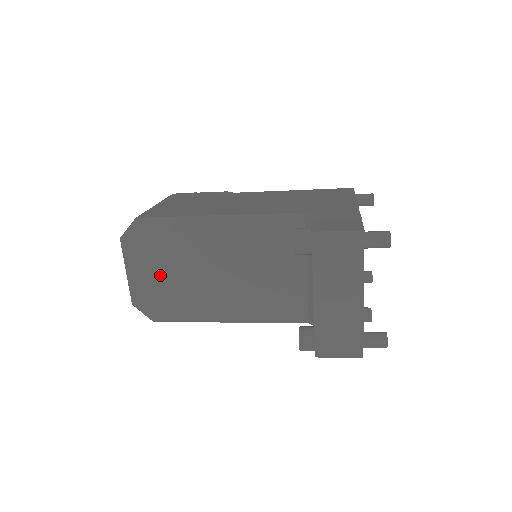
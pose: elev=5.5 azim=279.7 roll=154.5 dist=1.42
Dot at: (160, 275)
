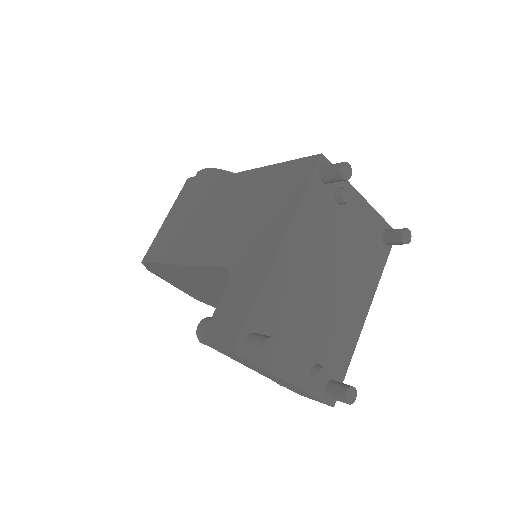
Dot at: (191, 289)
